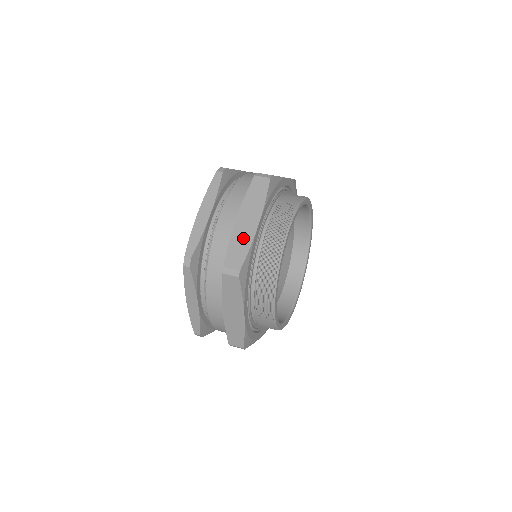
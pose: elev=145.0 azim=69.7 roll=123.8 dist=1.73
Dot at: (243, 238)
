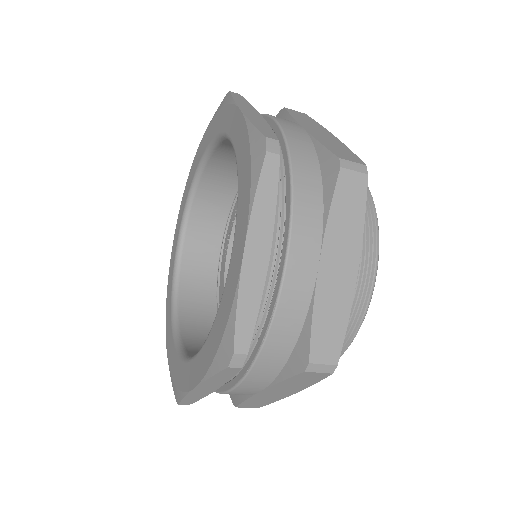
Dot at: occluded
